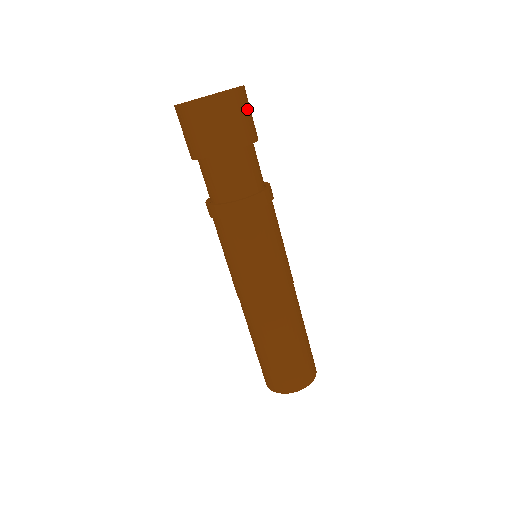
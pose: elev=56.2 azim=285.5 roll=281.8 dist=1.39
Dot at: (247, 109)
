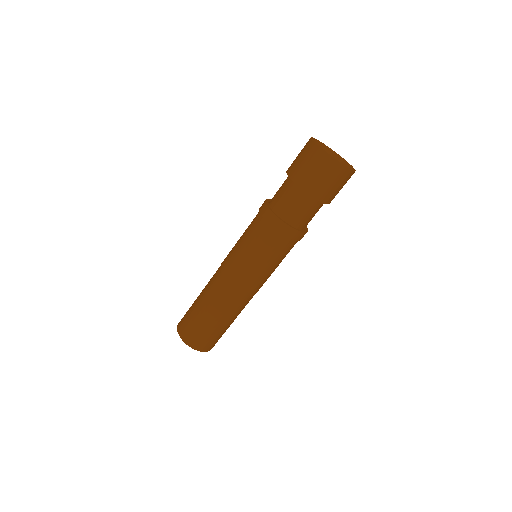
Dot at: occluded
